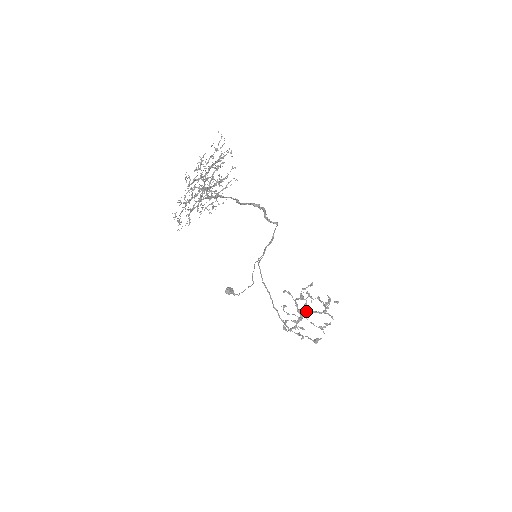
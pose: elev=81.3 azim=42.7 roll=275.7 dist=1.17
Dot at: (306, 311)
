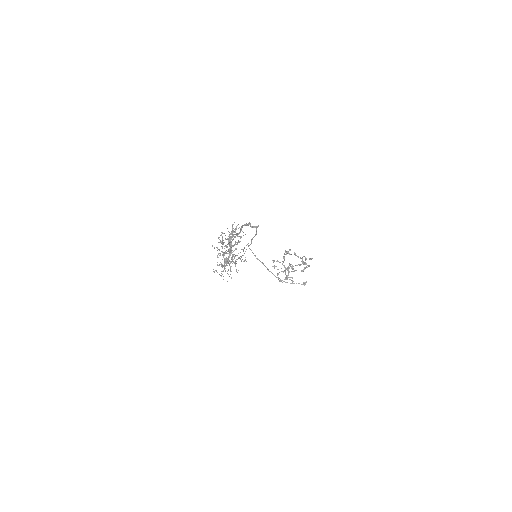
Dot at: (294, 271)
